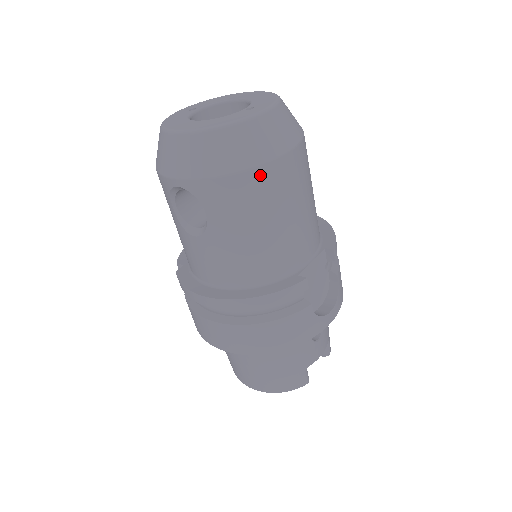
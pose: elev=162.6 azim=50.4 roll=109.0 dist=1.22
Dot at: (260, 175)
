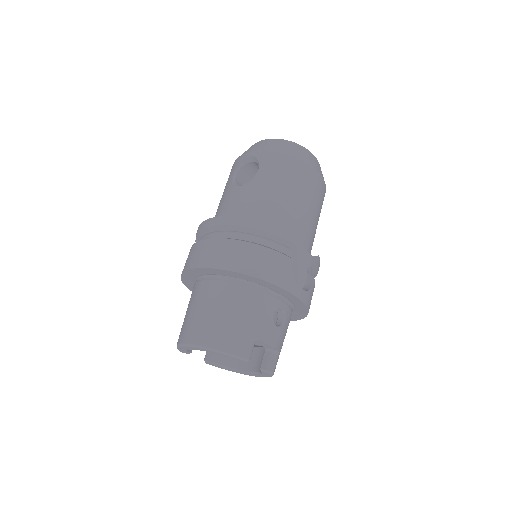
Dot at: (301, 165)
